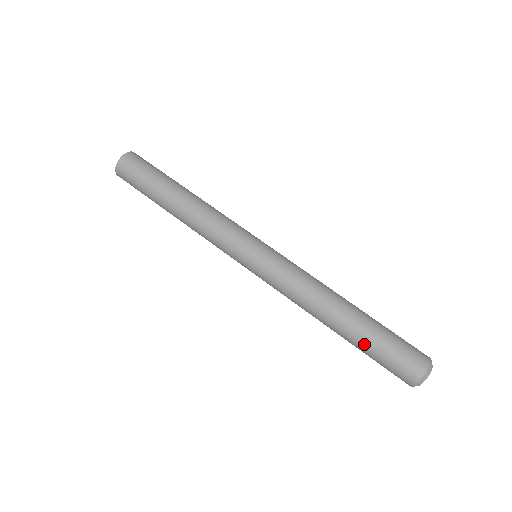
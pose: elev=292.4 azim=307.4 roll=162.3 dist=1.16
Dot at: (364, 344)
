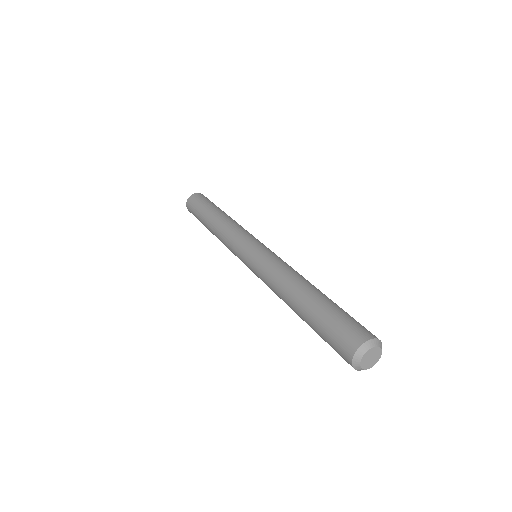
Dot at: (314, 316)
